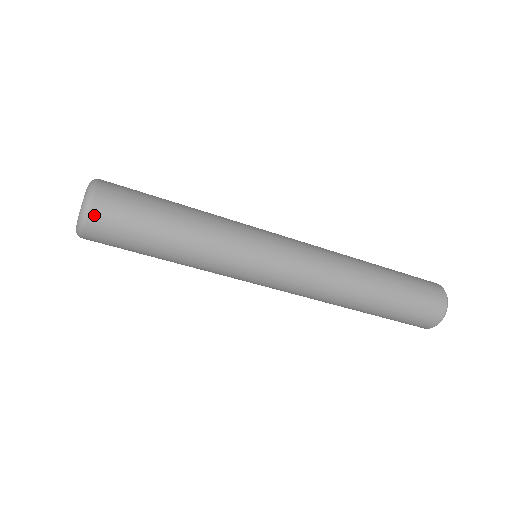
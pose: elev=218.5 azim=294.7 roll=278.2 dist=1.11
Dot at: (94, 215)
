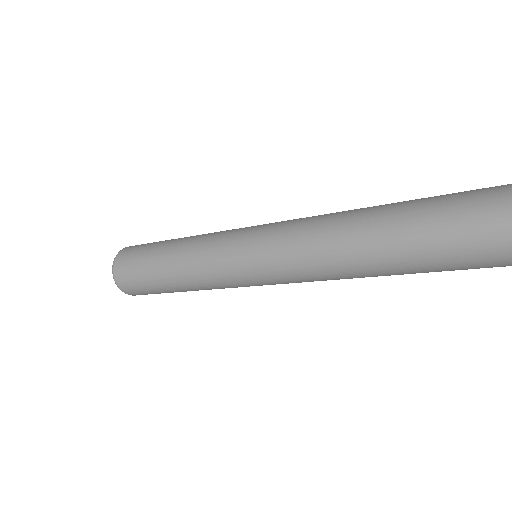
Dot at: (132, 294)
